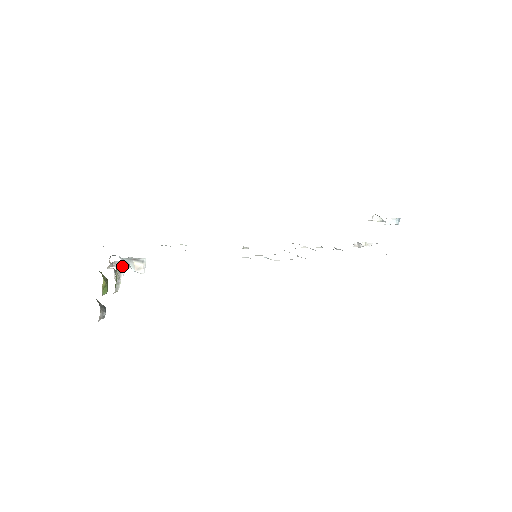
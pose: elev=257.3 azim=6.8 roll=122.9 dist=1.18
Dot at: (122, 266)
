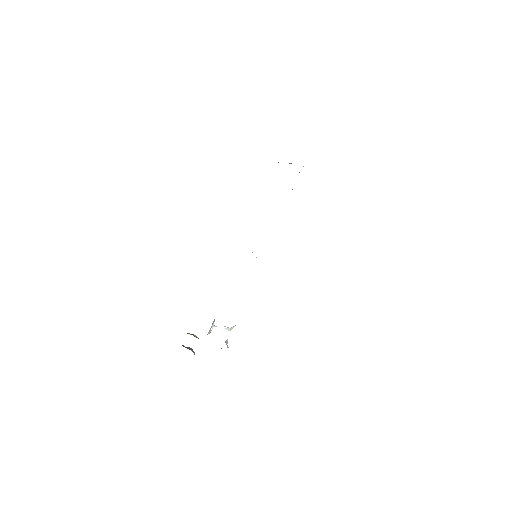
Dot at: occluded
